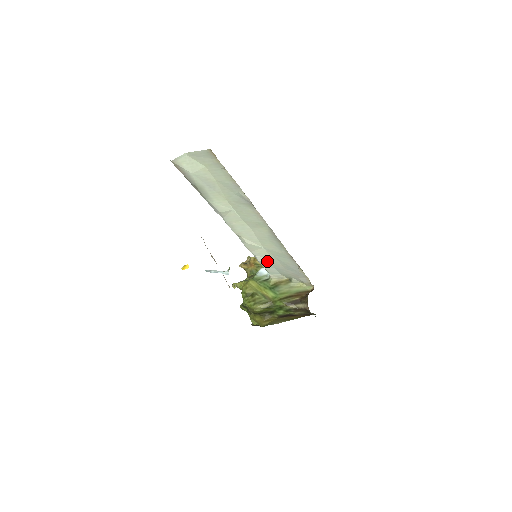
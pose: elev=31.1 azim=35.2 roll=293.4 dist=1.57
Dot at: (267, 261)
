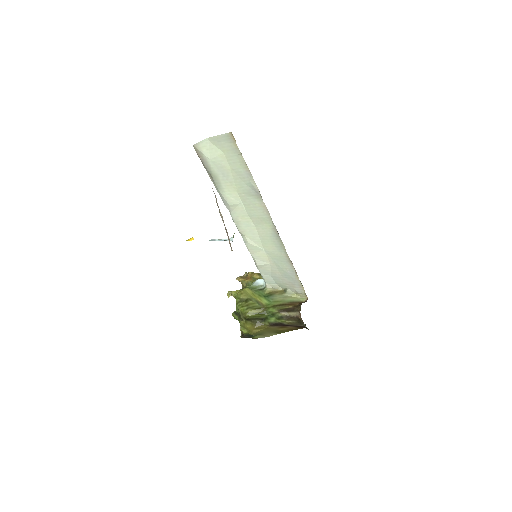
Dot at: (265, 267)
